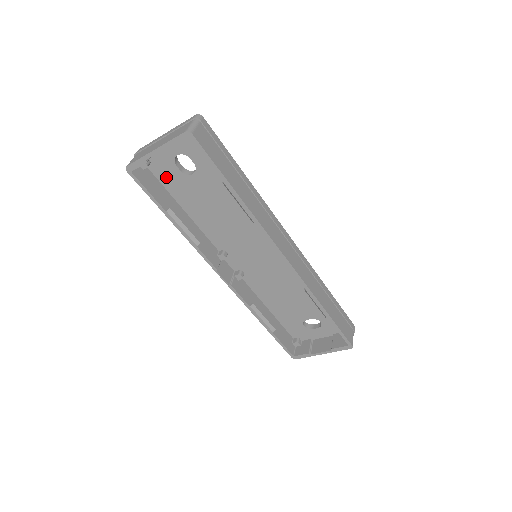
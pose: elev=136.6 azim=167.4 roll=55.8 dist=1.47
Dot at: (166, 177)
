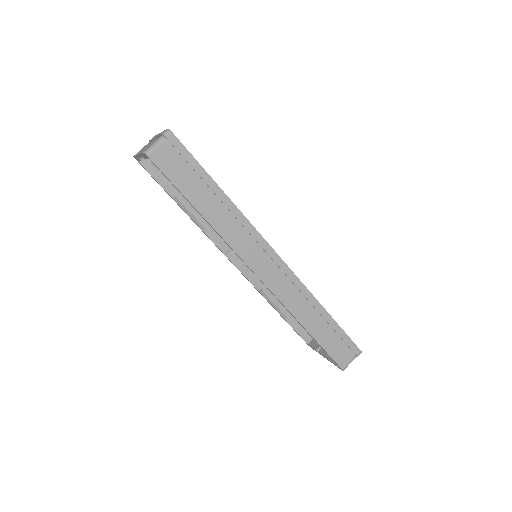
Dot at: occluded
